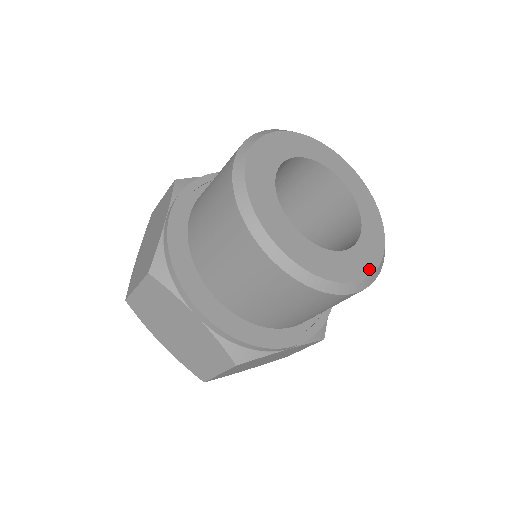
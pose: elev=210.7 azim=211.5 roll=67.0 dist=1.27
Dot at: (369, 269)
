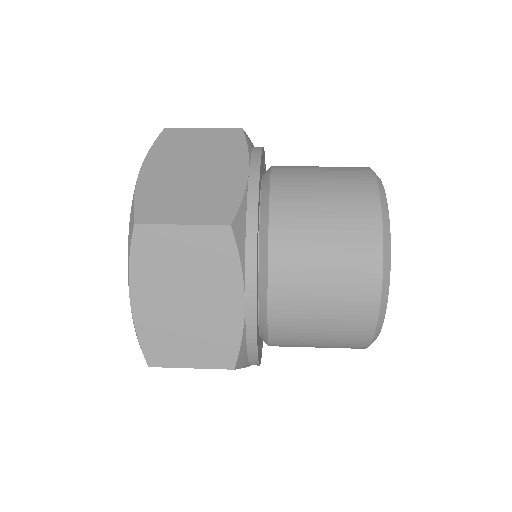
Dot at: occluded
